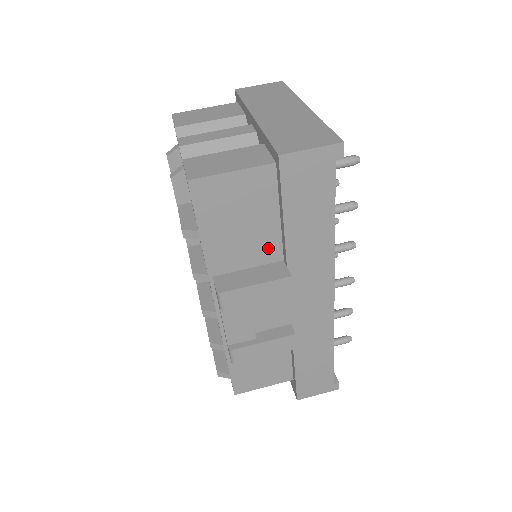
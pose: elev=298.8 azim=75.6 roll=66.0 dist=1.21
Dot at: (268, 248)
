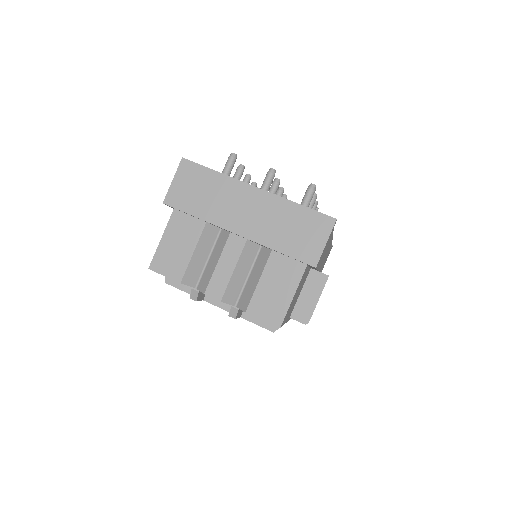
Dot at: occluded
